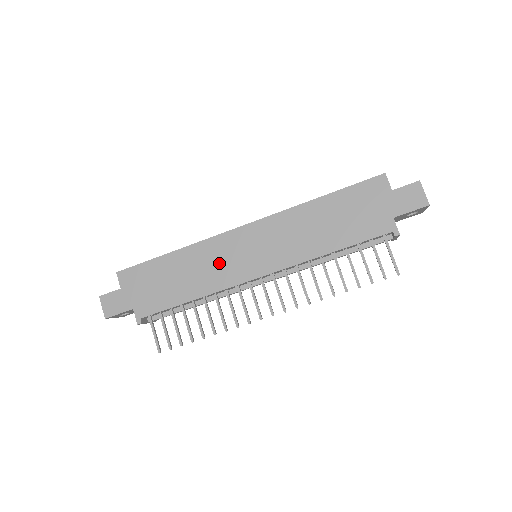
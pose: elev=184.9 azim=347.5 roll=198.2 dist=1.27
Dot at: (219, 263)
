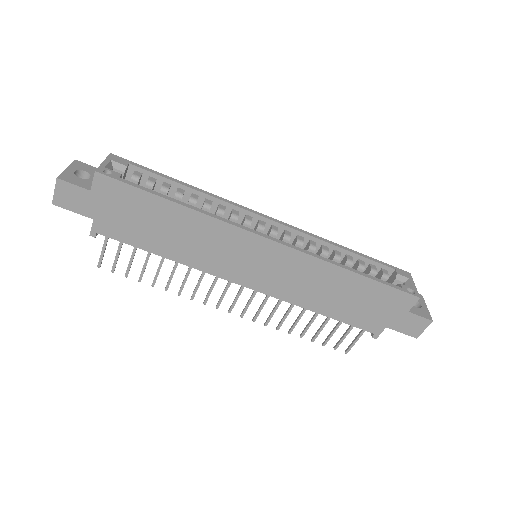
Dot at: (218, 250)
